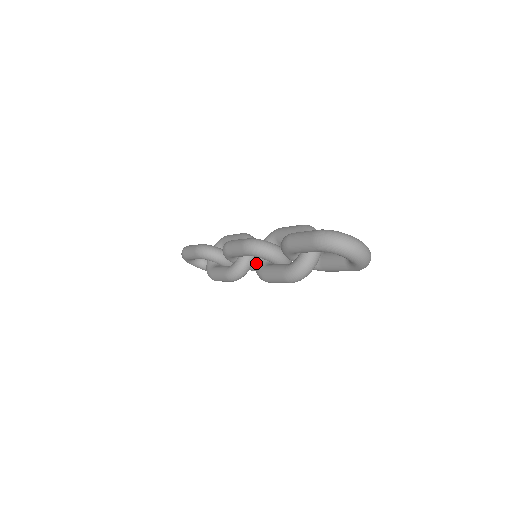
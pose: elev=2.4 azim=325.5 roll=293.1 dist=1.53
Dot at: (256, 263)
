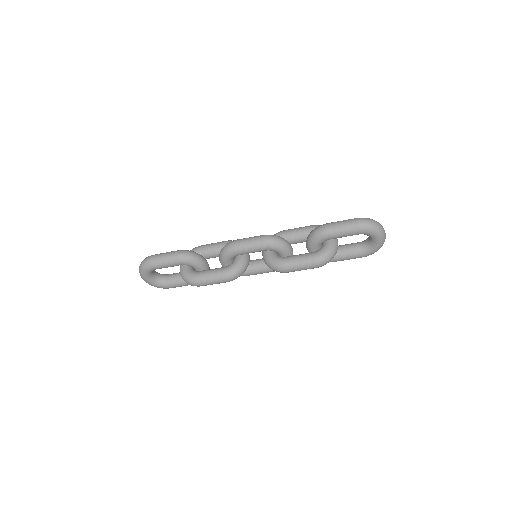
Dot at: (271, 257)
